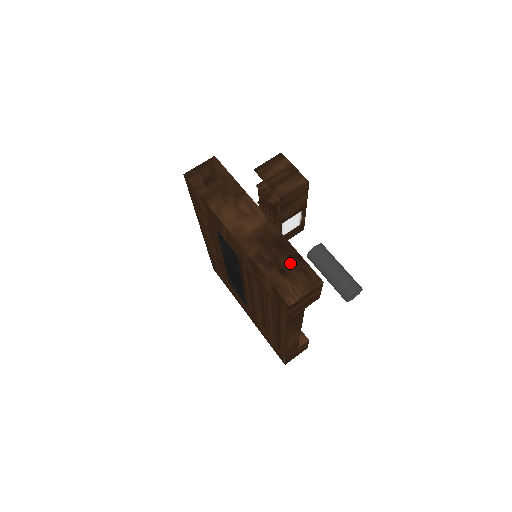
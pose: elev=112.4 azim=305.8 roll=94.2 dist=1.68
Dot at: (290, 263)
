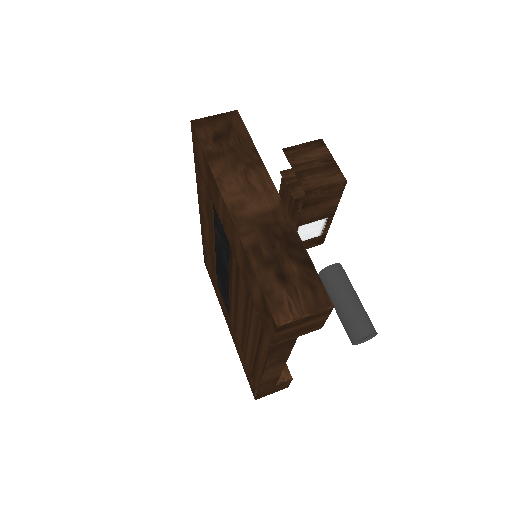
Dot at: (295, 268)
